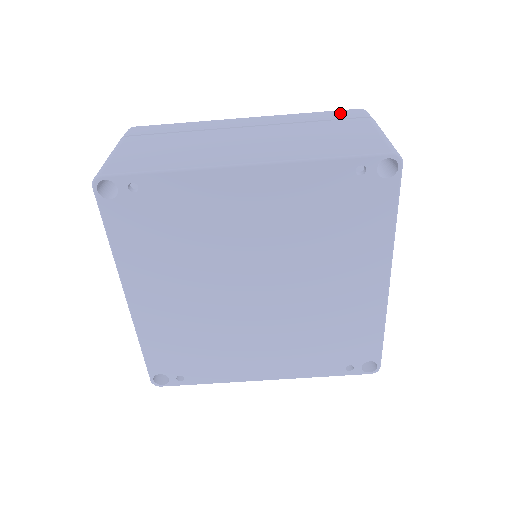
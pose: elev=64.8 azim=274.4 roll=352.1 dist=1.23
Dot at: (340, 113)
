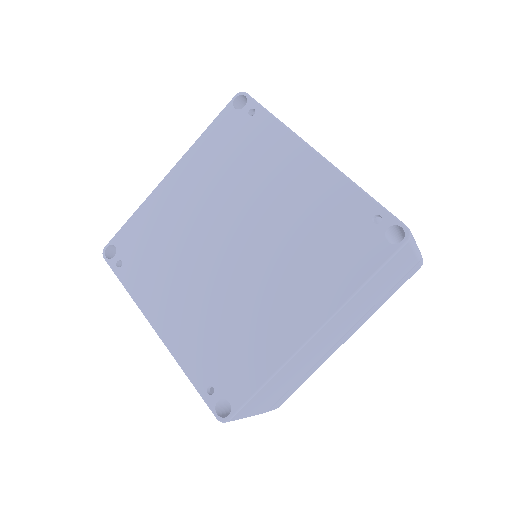
Dot at: occluded
